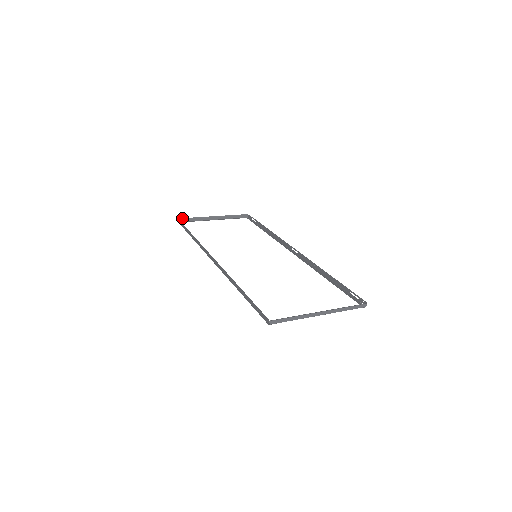
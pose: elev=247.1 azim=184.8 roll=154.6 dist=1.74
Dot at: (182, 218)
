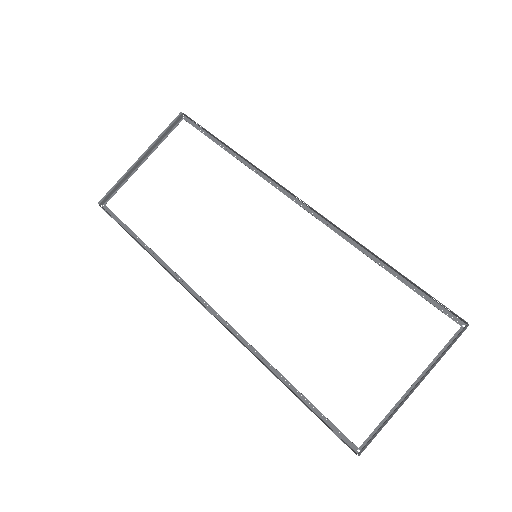
Dot at: (102, 198)
